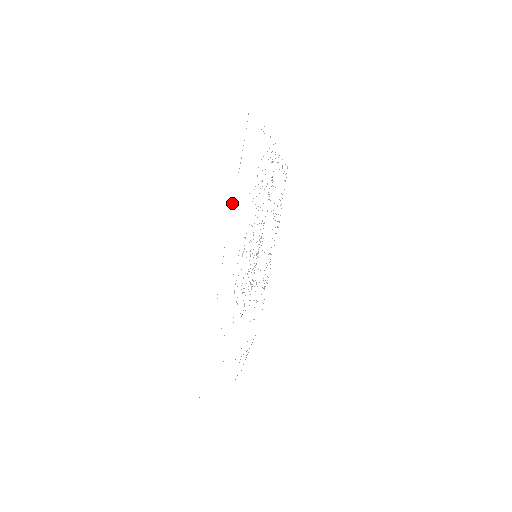
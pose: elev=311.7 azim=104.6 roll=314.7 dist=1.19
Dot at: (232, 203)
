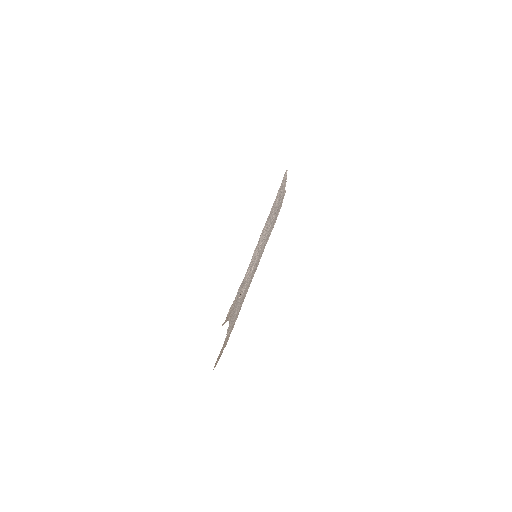
Dot at: (259, 260)
